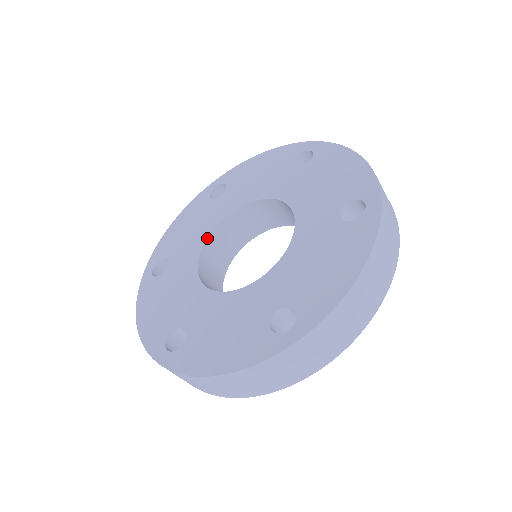
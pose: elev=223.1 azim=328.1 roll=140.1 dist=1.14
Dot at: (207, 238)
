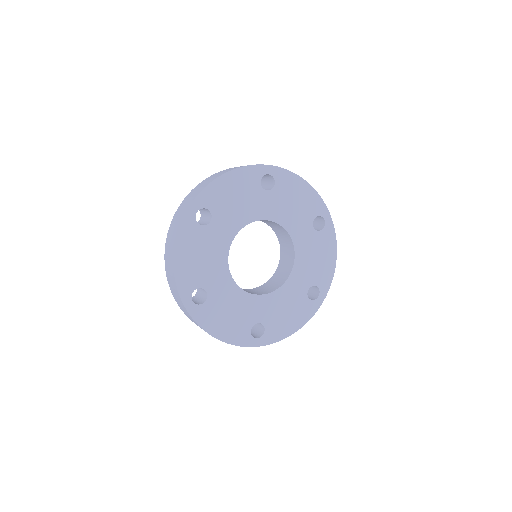
Dot at: occluded
